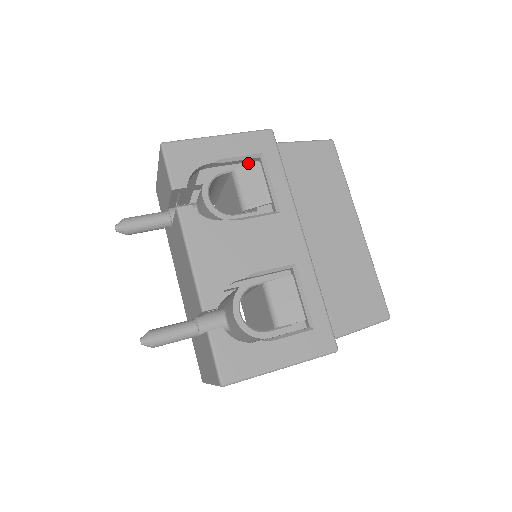
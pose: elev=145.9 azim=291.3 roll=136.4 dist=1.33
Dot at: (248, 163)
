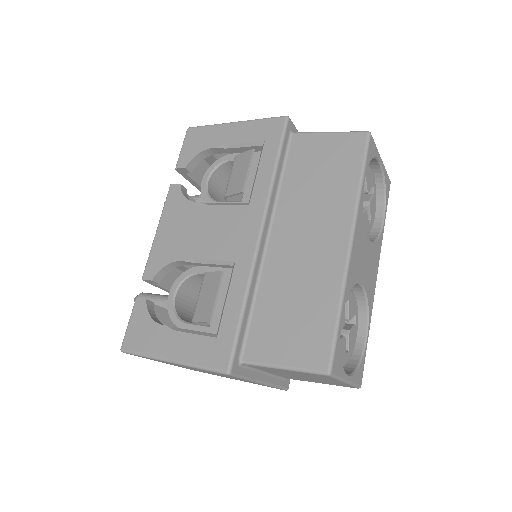
Dot at: (256, 152)
